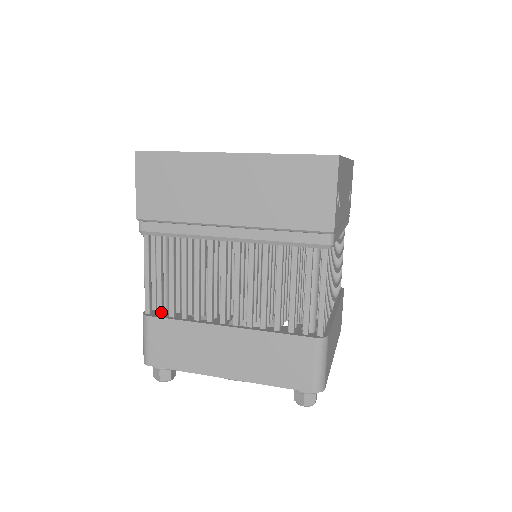
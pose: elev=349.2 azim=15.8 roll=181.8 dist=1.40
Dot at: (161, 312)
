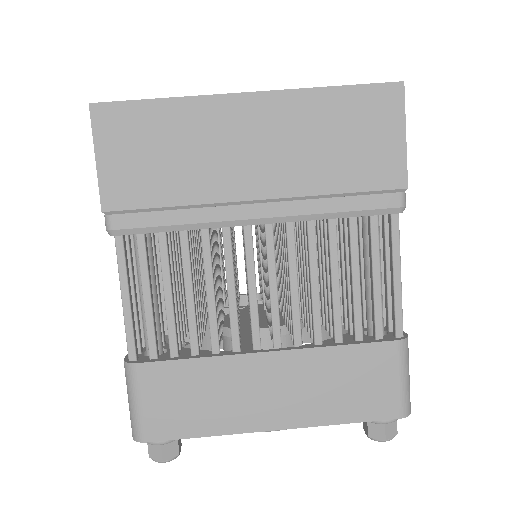
Dot at: (156, 353)
